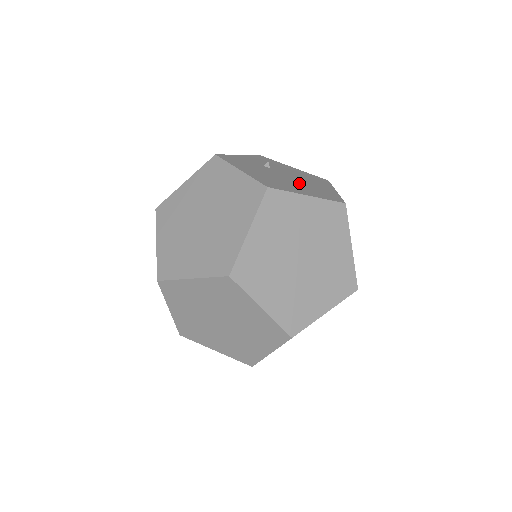
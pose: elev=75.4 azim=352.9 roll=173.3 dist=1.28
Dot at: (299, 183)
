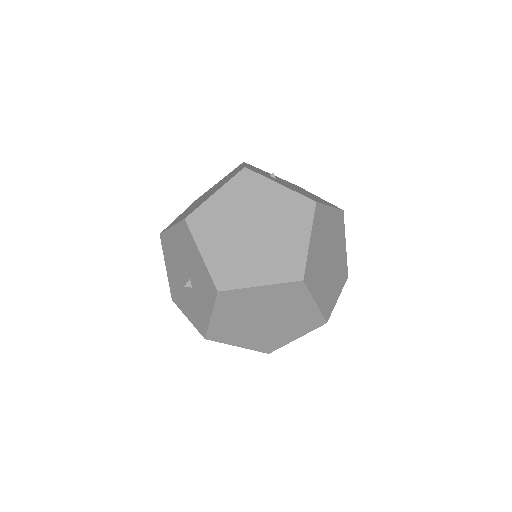
Dot at: (306, 193)
